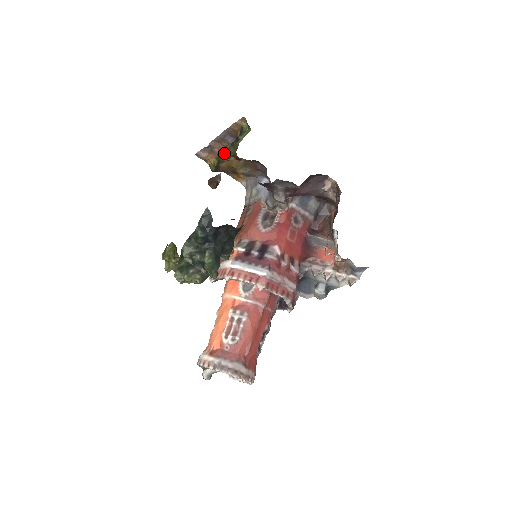
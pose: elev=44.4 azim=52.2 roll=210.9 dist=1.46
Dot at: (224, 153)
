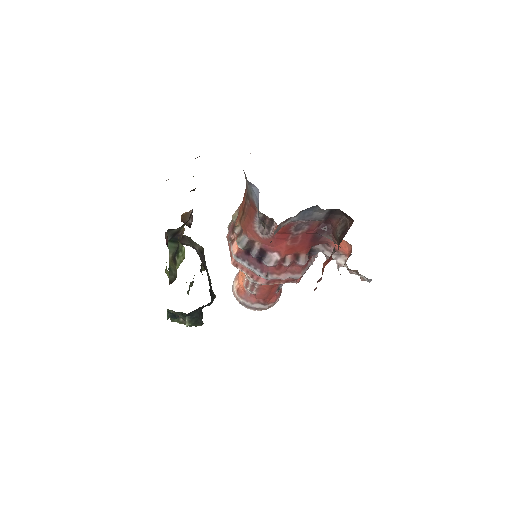
Dot at: occluded
